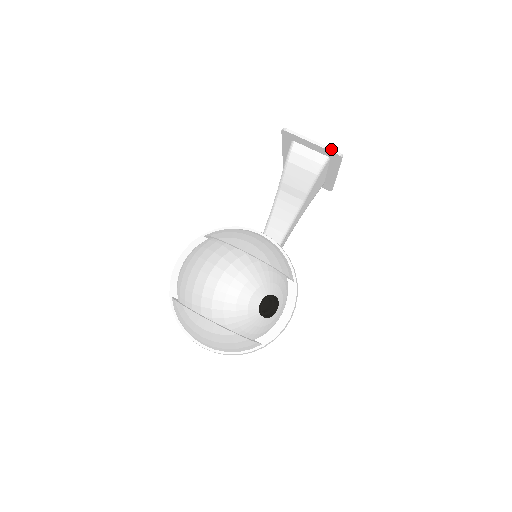
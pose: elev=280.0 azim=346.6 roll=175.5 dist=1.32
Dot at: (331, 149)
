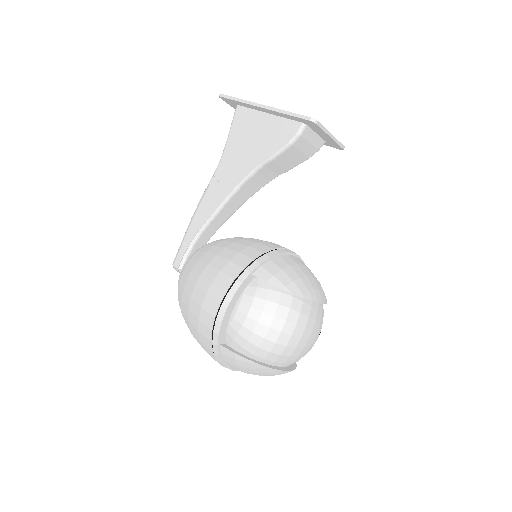
Dot at: (341, 144)
